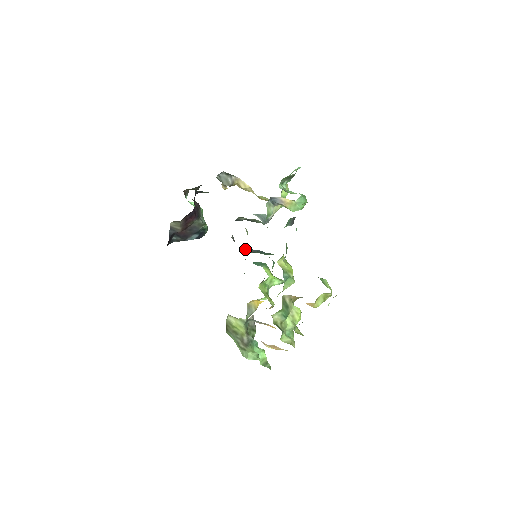
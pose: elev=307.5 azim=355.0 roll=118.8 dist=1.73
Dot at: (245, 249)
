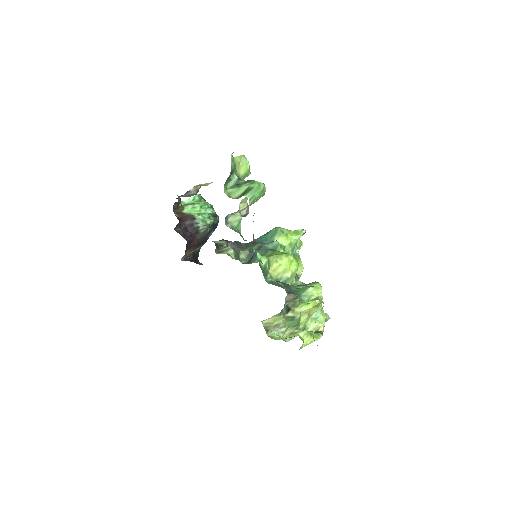
Dot at: (242, 259)
